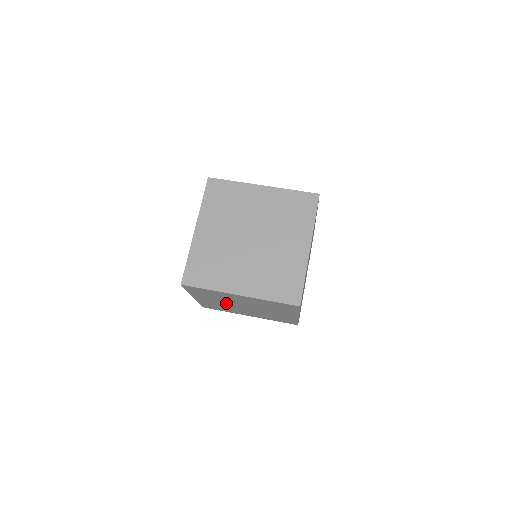
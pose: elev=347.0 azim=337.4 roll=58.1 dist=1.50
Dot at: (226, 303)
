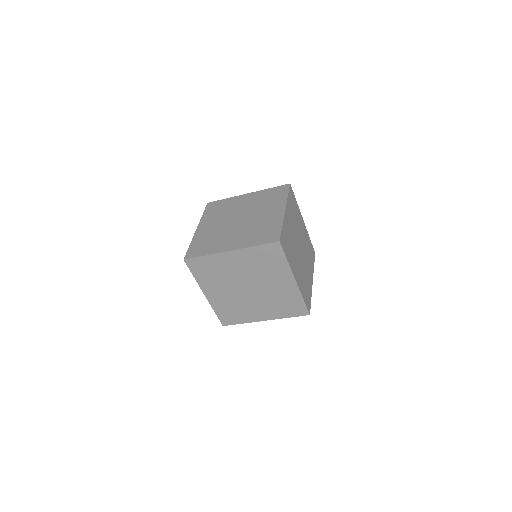
Dot at: (232, 290)
